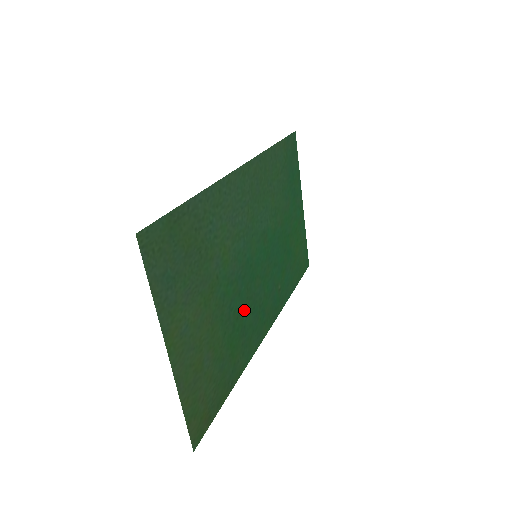
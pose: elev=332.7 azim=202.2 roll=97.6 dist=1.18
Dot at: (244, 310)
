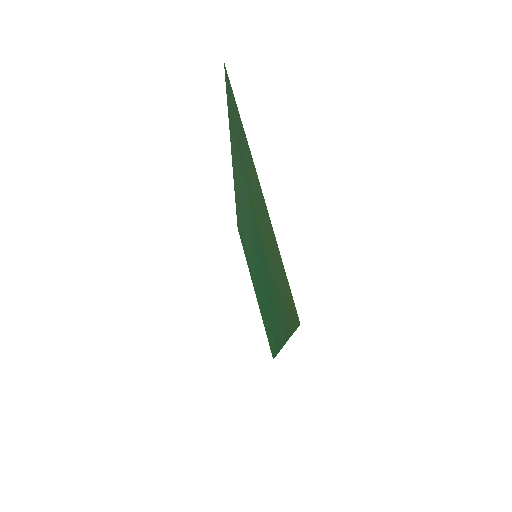
Dot at: (267, 281)
